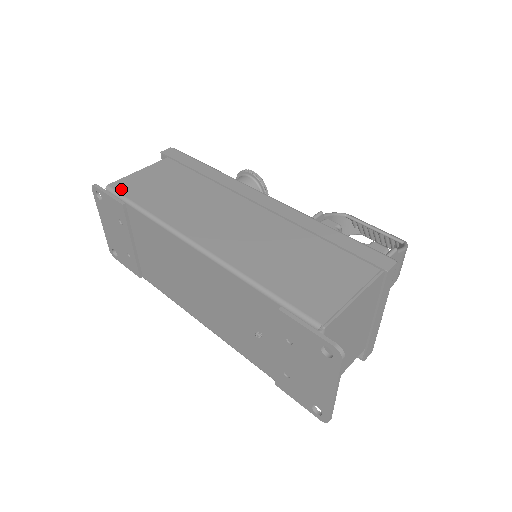
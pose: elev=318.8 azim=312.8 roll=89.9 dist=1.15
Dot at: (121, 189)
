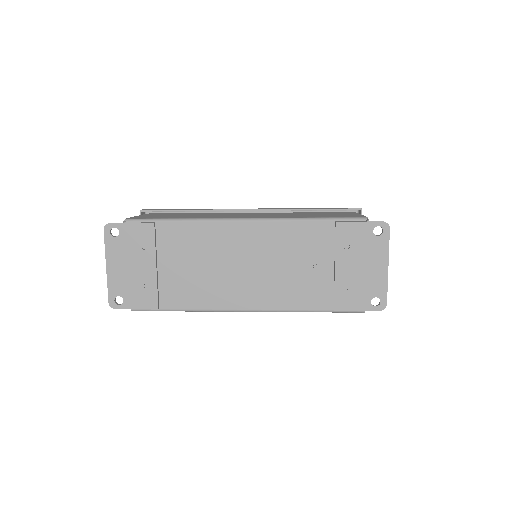
Dot at: (141, 218)
